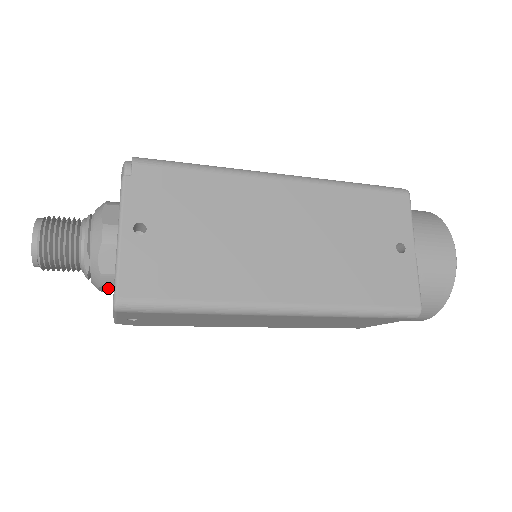
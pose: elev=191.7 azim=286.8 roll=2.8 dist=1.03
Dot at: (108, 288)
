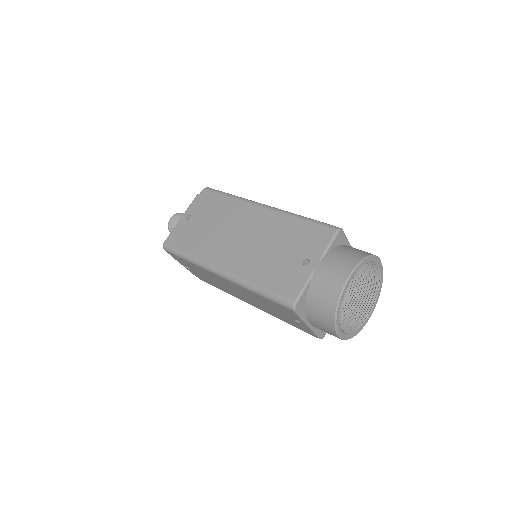
Dot at: occluded
